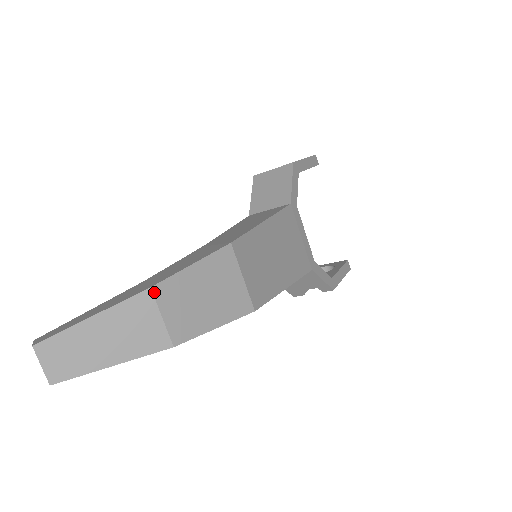
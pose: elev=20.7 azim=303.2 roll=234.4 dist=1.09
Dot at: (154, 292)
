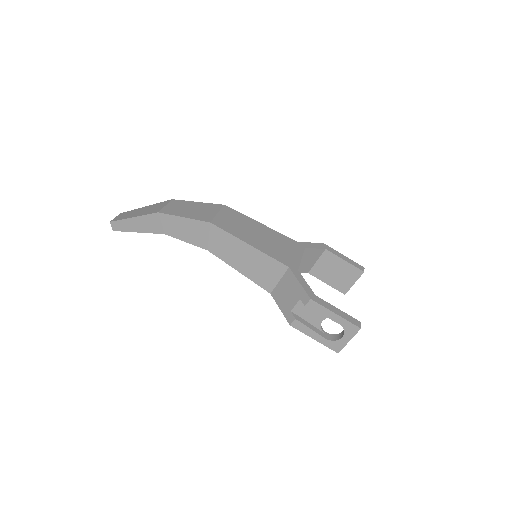
Dot at: (172, 201)
